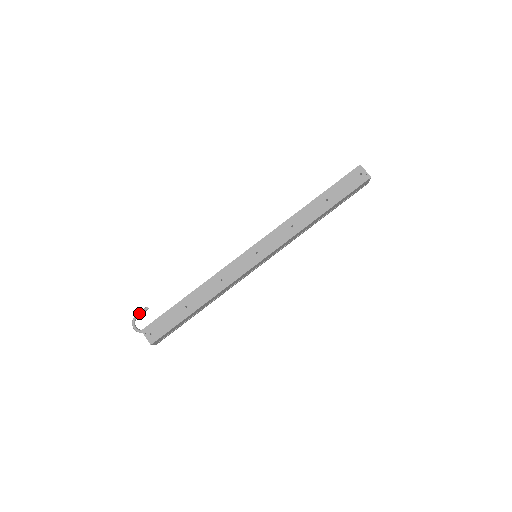
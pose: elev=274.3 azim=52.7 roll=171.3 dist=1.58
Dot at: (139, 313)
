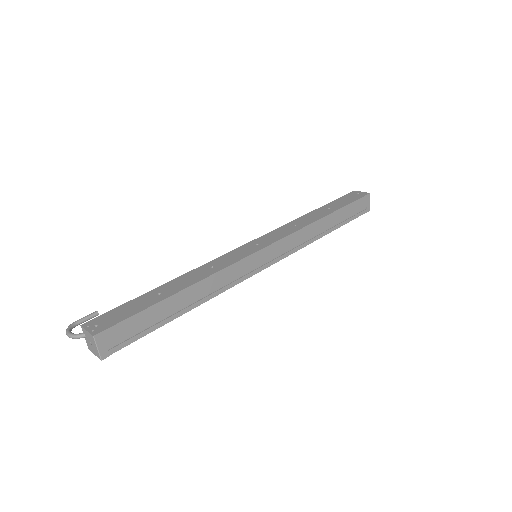
Dot at: (81, 318)
